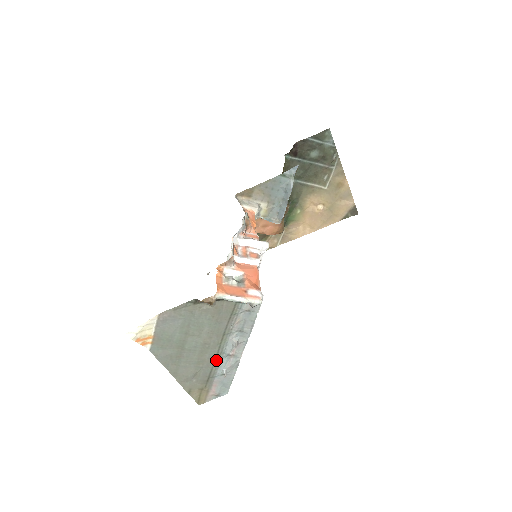
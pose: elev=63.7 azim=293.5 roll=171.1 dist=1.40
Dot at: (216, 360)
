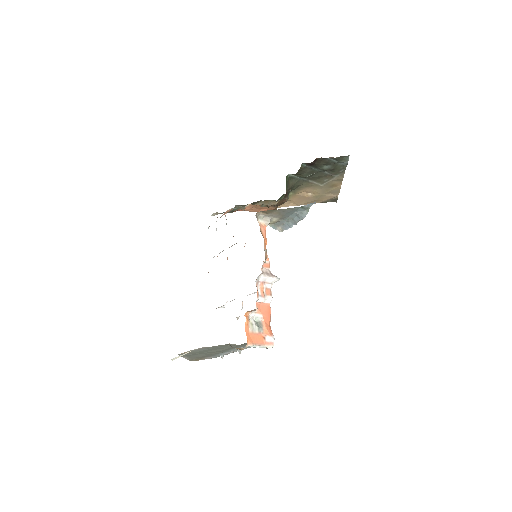
Dot at: (220, 353)
